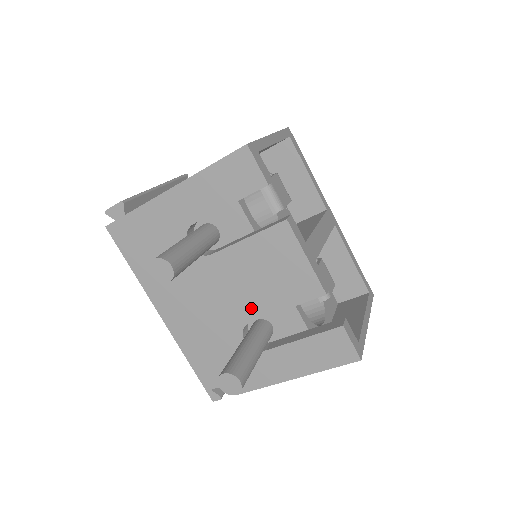
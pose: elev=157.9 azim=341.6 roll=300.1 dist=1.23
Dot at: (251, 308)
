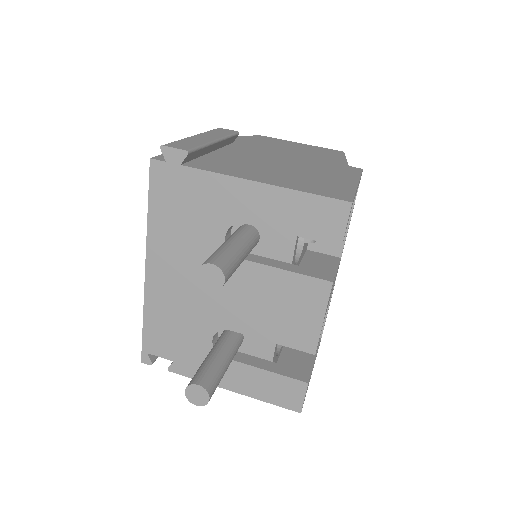
Dot at: (241, 321)
